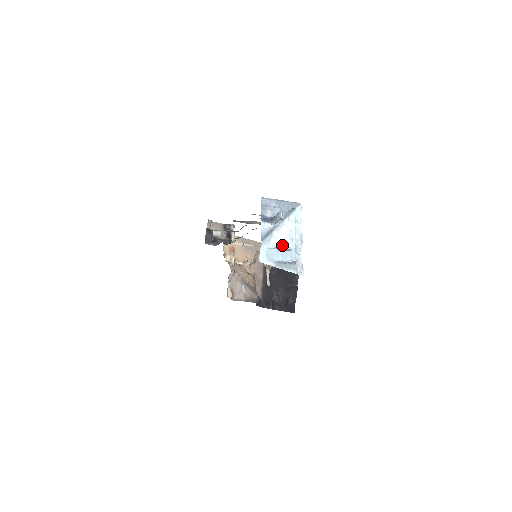
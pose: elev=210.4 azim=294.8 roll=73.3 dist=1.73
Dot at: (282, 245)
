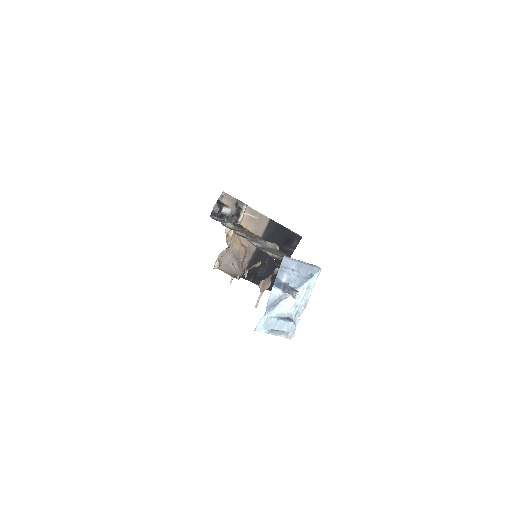
Dot at: (284, 312)
